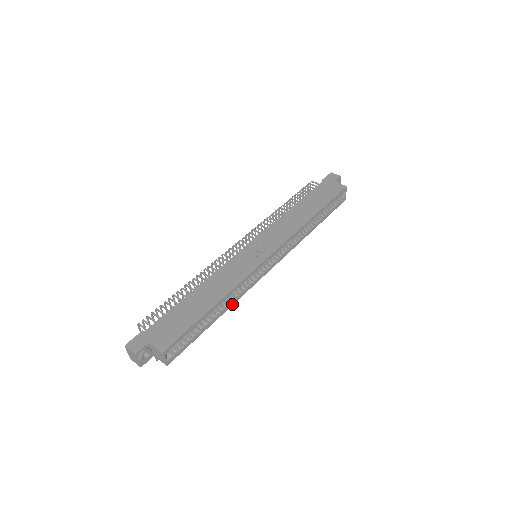
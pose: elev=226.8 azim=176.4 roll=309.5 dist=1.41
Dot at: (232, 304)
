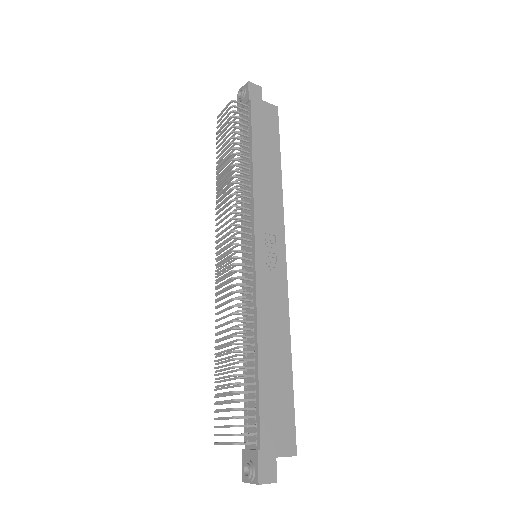
Dot at: occluded
